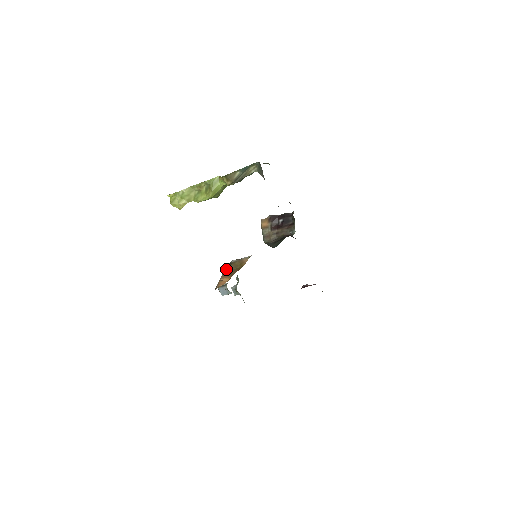
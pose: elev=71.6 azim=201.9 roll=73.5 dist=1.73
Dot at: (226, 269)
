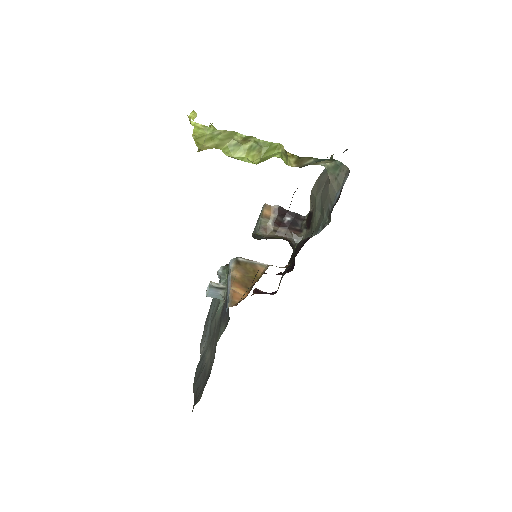
Dot at: (234, 270)
